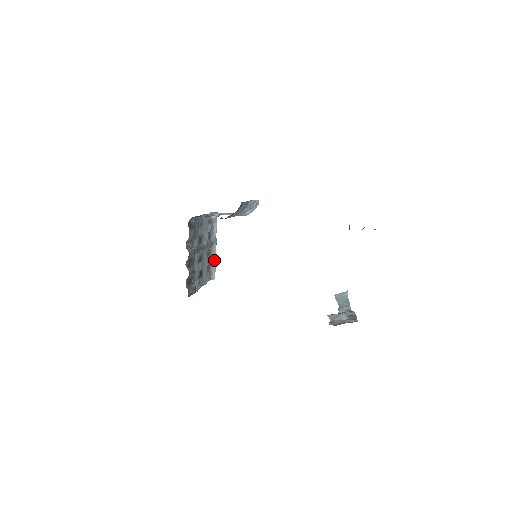
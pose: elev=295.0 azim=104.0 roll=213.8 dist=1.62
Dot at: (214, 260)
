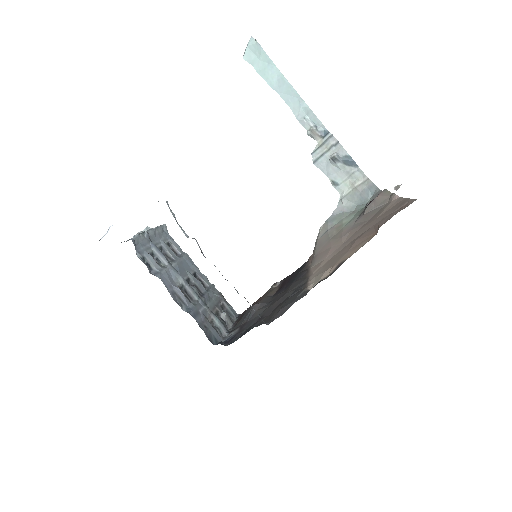
Dot at: (157, 232)
